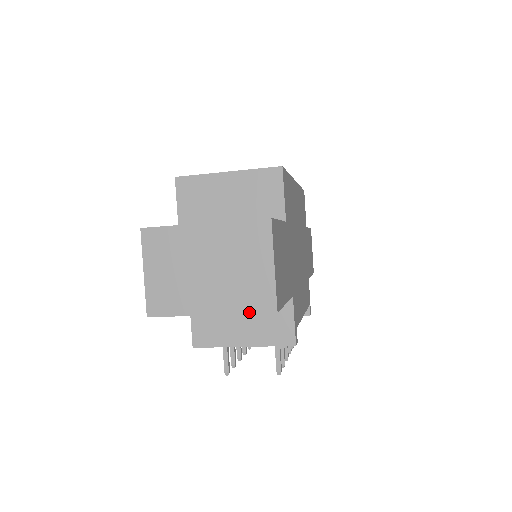
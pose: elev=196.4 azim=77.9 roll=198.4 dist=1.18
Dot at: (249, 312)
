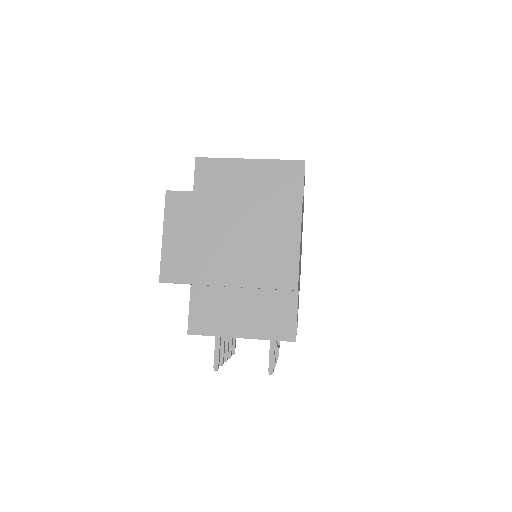
Dot at: (268, 287)
